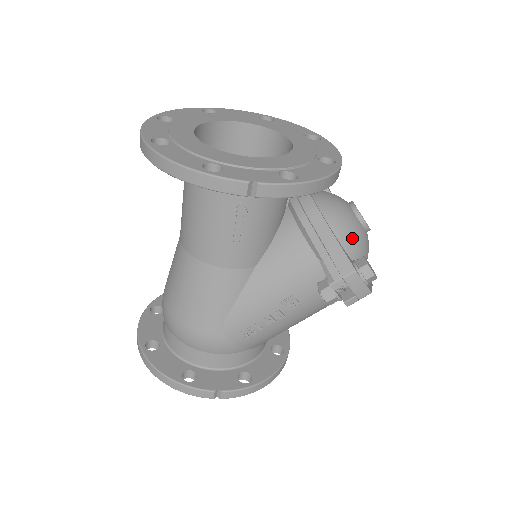
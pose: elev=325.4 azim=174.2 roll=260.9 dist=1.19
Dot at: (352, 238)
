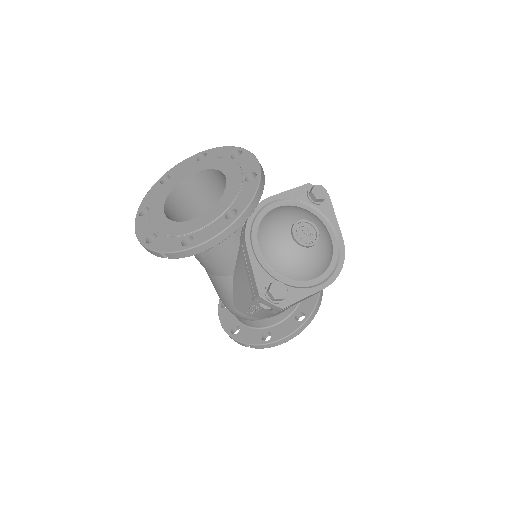
Dot at: (281, 260)
